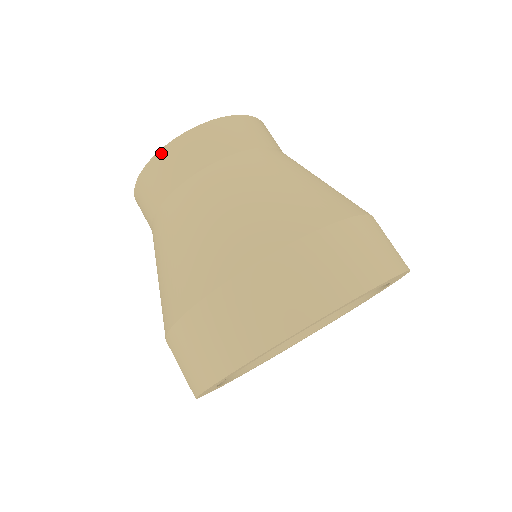
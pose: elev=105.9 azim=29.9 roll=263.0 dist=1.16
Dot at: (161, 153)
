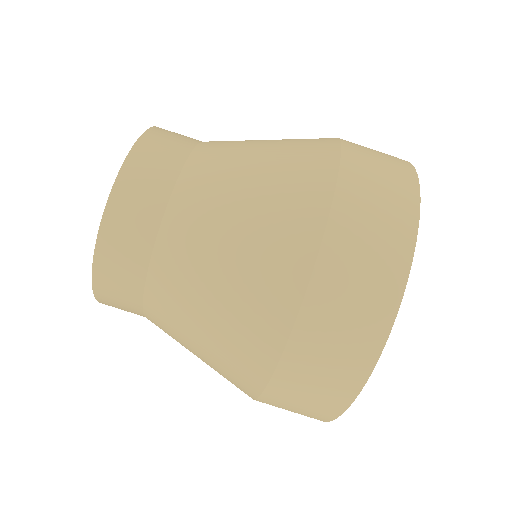
Dot at: (95, 281)
